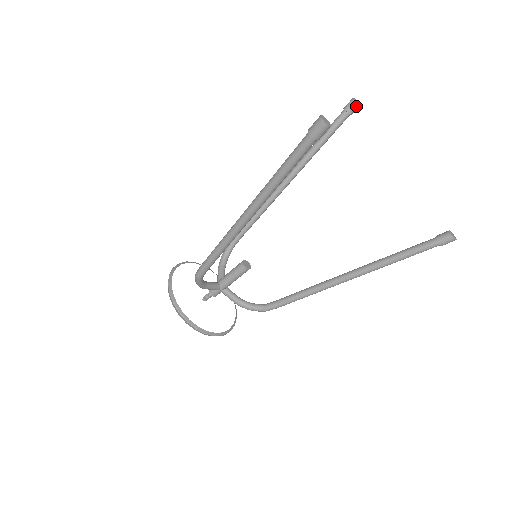
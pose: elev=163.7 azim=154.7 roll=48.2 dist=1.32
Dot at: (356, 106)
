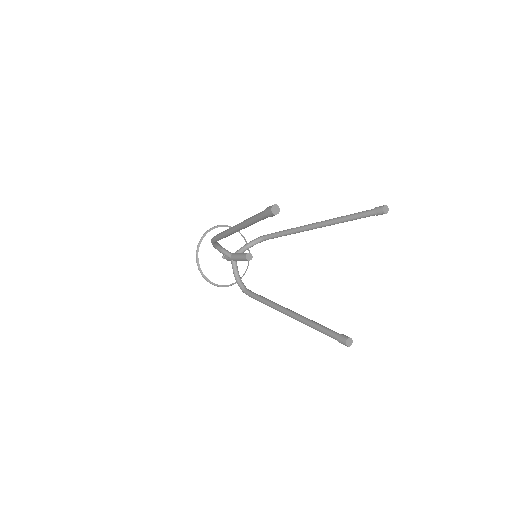
Dot at: (382, 212)
